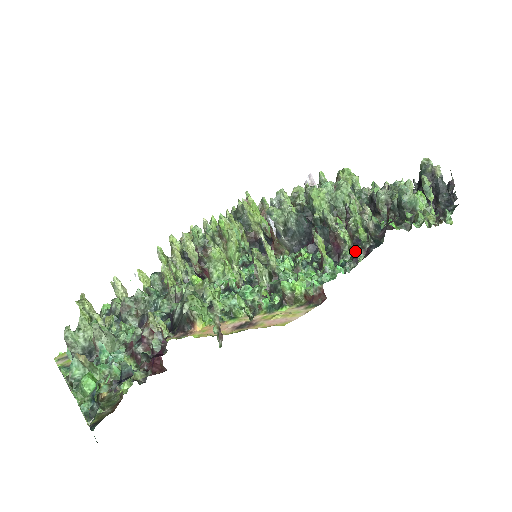
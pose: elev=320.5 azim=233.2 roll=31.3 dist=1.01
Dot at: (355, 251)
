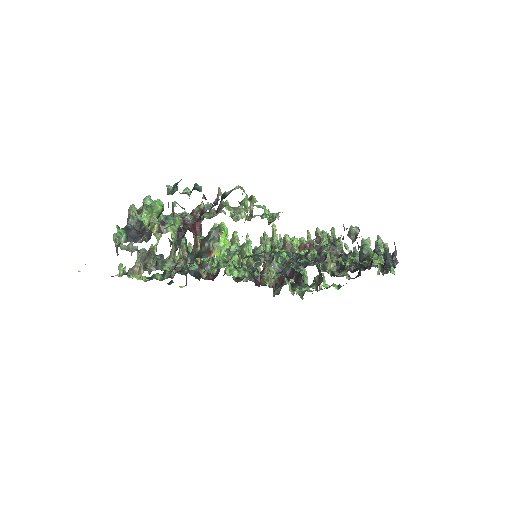
Dot at: (331, 254)
